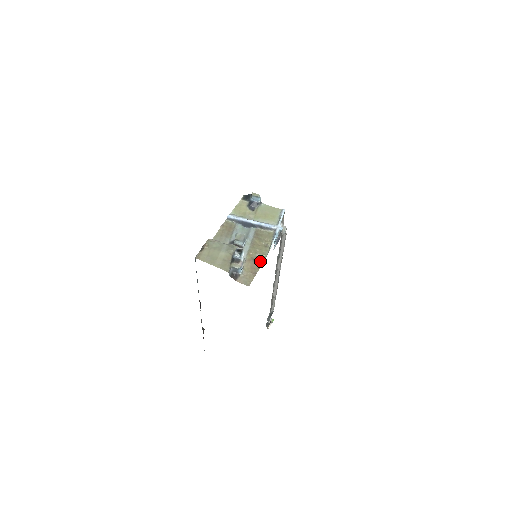
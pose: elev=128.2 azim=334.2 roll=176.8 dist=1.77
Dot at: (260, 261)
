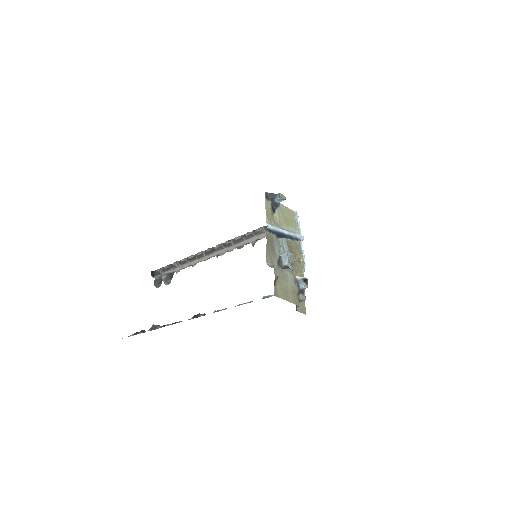
Dot at: occluded
